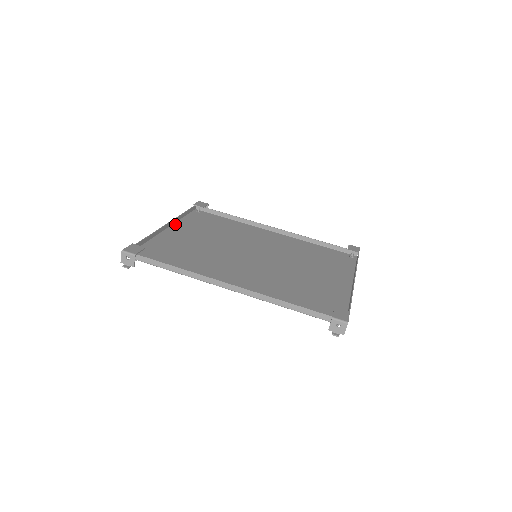
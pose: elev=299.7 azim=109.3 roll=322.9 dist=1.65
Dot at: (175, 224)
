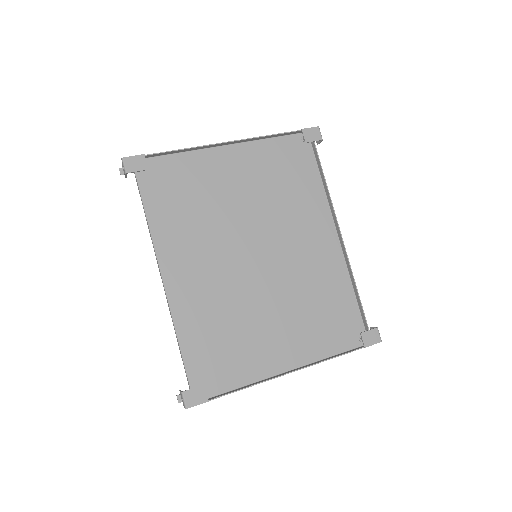
Dot at: (245, 143)
